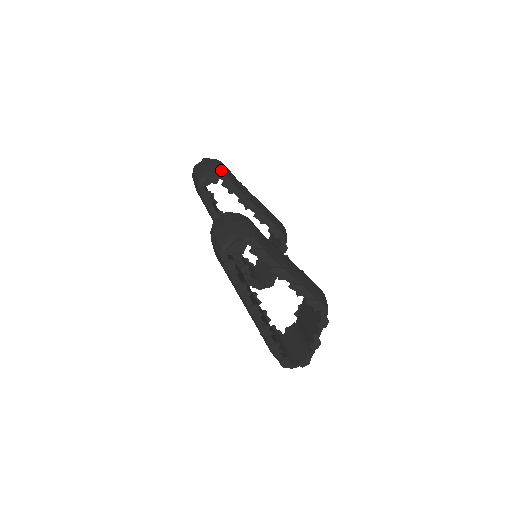
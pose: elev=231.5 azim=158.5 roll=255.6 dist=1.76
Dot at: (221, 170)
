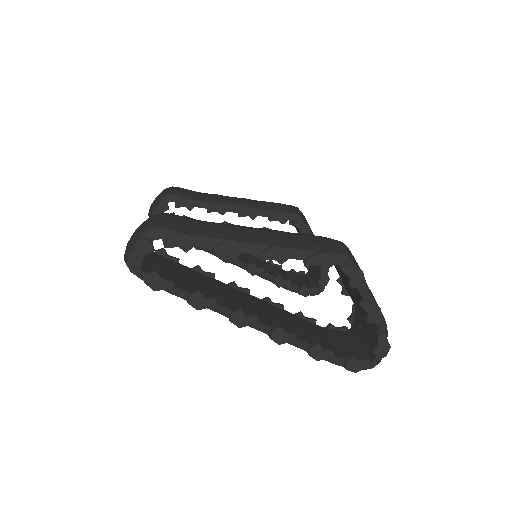
Dot at: (166, 193)
